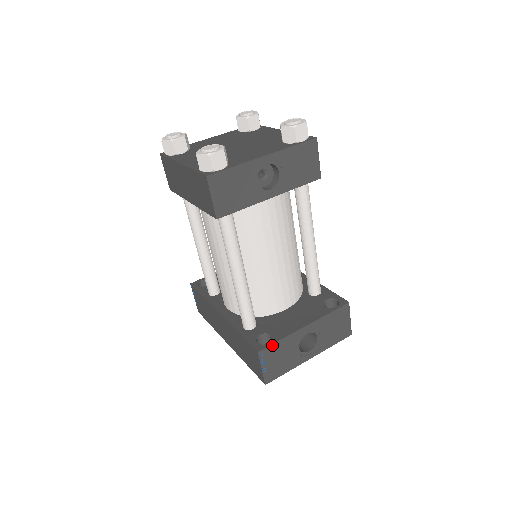
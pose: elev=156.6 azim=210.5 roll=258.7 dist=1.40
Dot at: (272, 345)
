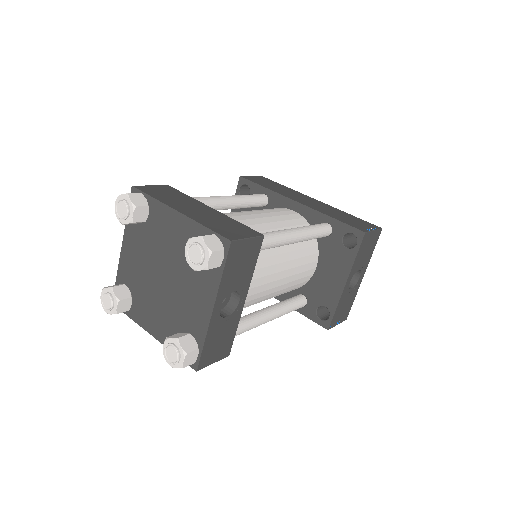
Dot at: (333, 317)
